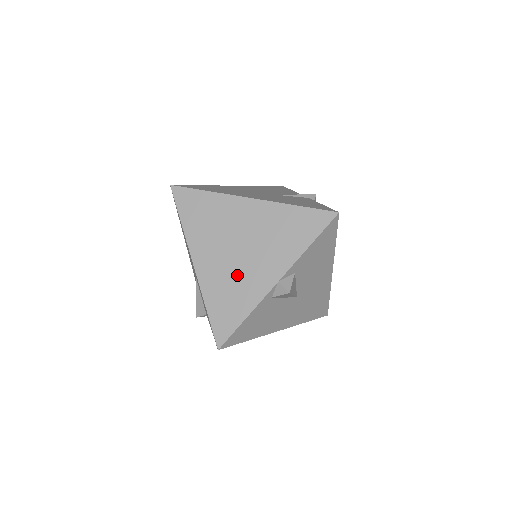
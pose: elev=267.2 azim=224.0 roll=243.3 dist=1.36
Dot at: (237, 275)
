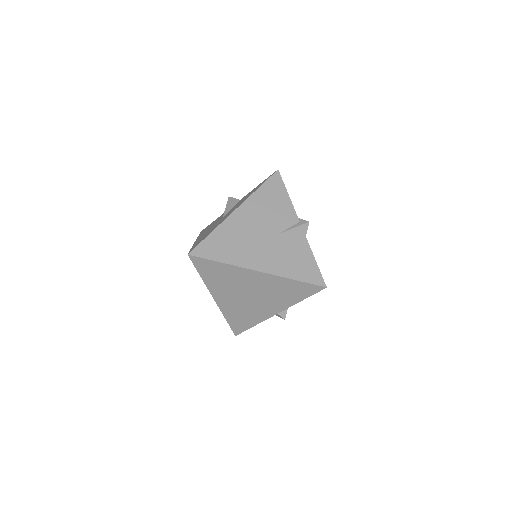
Dot at: (248, 308)
